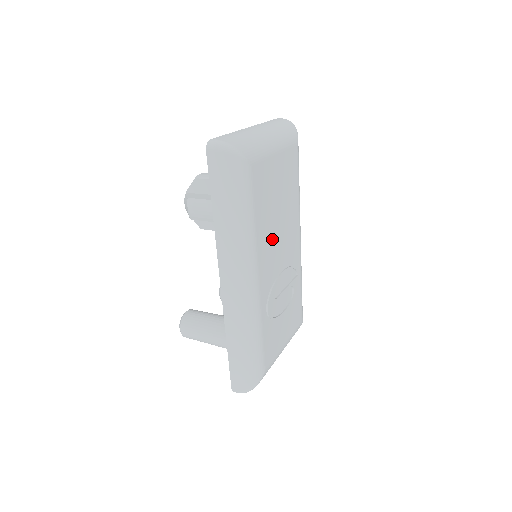
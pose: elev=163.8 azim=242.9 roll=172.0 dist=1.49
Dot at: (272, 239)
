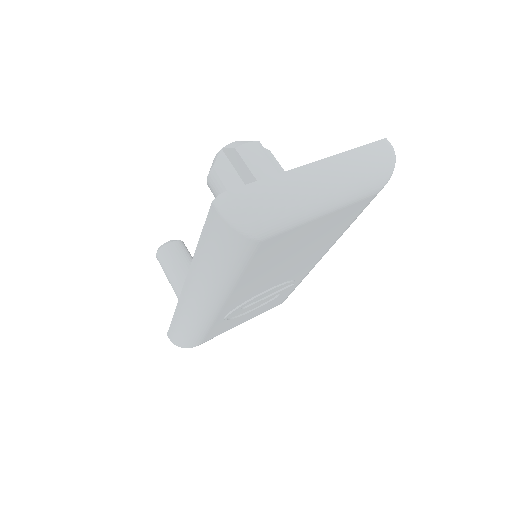
Dot at: (266, 276)
